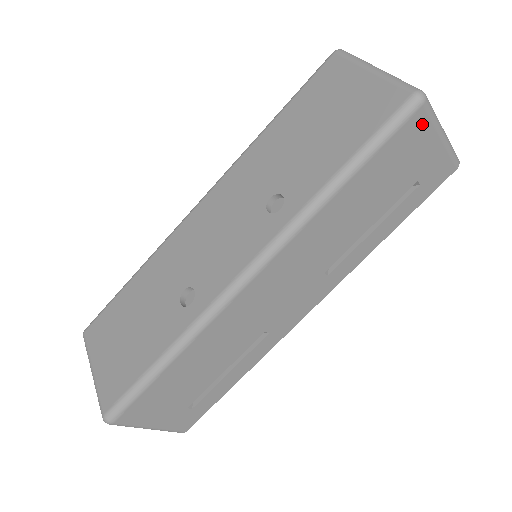
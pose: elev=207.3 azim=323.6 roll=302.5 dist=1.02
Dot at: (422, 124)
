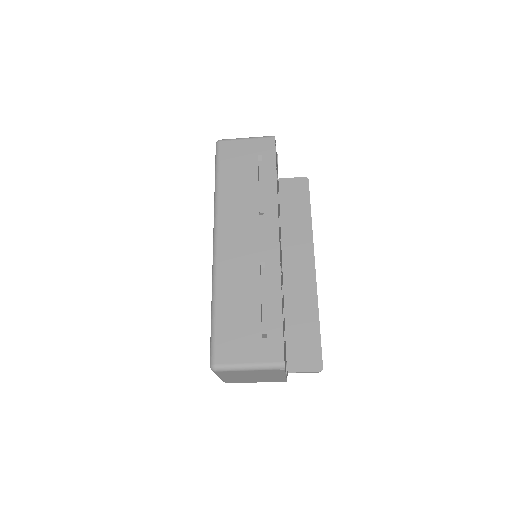
Dot at: (229, 144)
